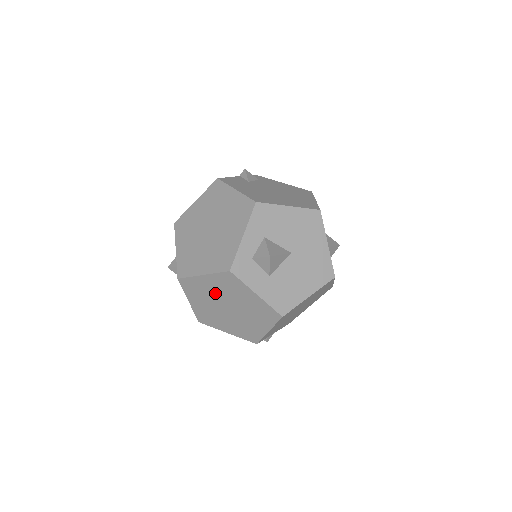
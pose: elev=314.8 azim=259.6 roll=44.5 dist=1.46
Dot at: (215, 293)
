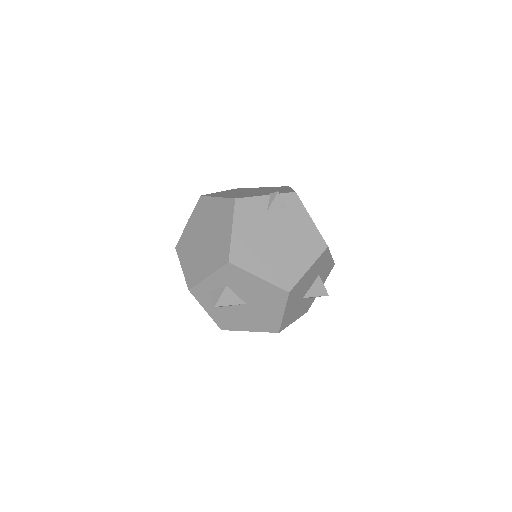
Dot at: occluded
